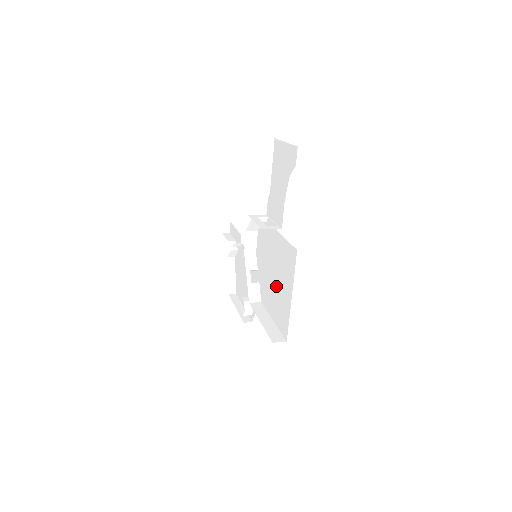
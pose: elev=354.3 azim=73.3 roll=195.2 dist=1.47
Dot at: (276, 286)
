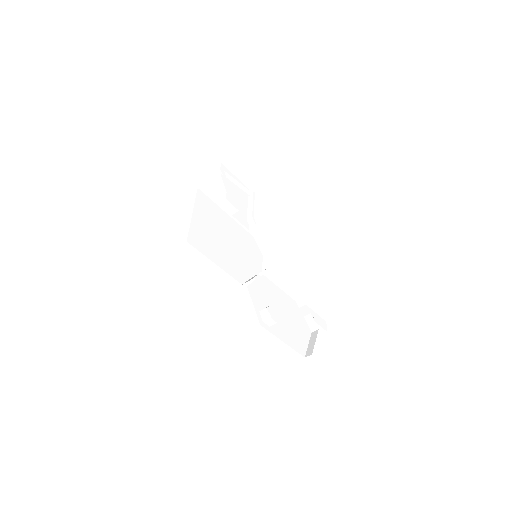
Dot at: occluded
